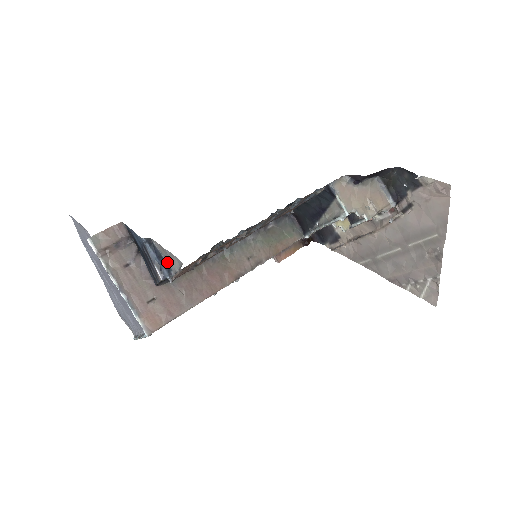
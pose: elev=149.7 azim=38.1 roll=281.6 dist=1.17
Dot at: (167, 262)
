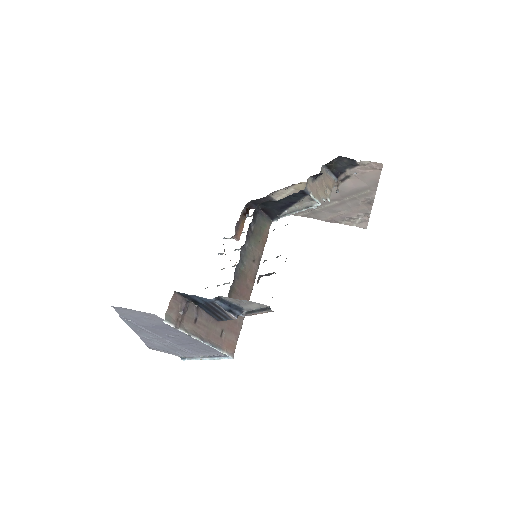
Dot at: (238, 306)
